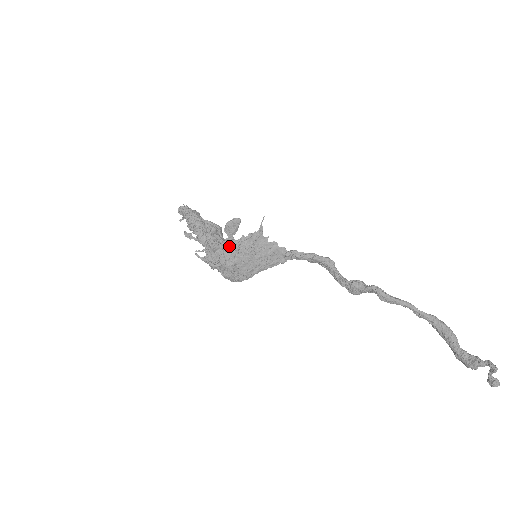
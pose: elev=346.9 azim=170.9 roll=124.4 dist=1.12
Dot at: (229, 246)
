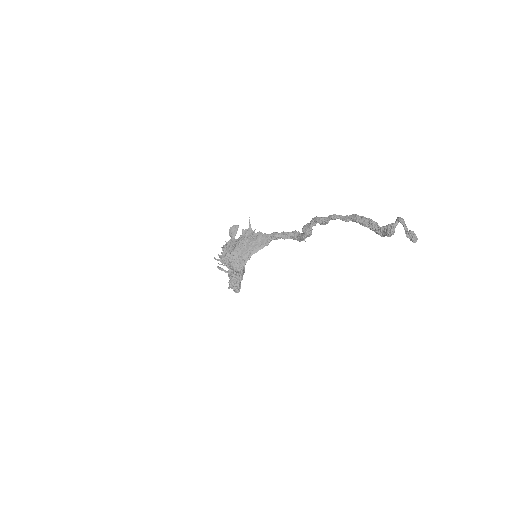
Dot at: (232, 243)
